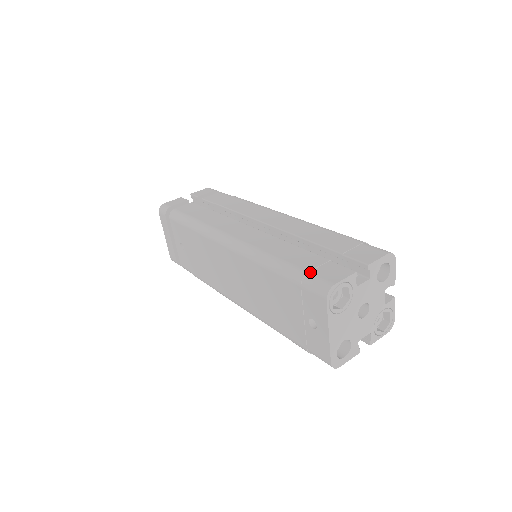
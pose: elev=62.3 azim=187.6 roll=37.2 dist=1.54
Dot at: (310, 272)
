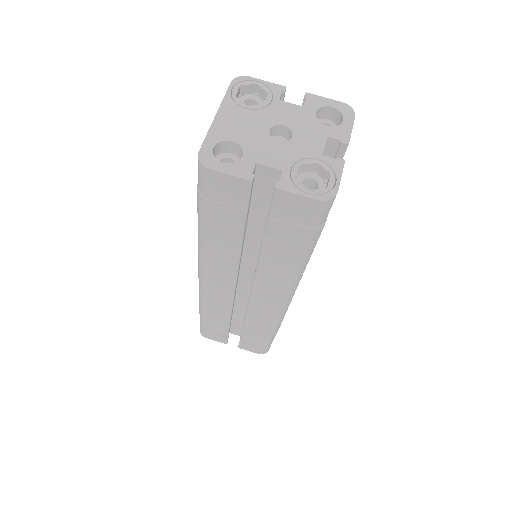
Dot at: occluded
